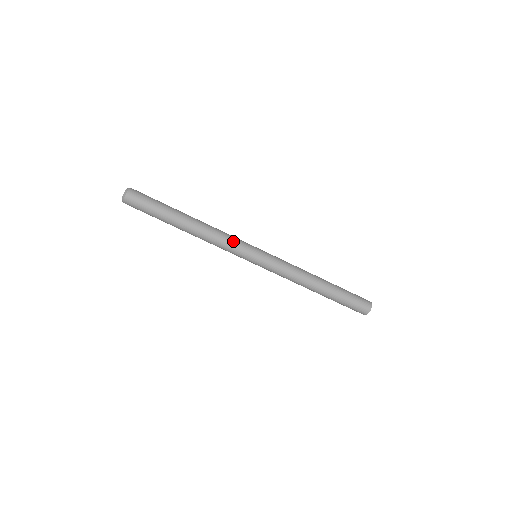
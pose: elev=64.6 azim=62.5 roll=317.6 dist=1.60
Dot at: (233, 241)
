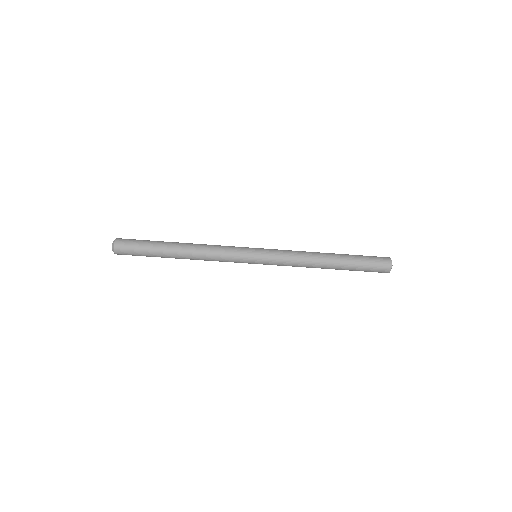
Dot at: (227, 252)
